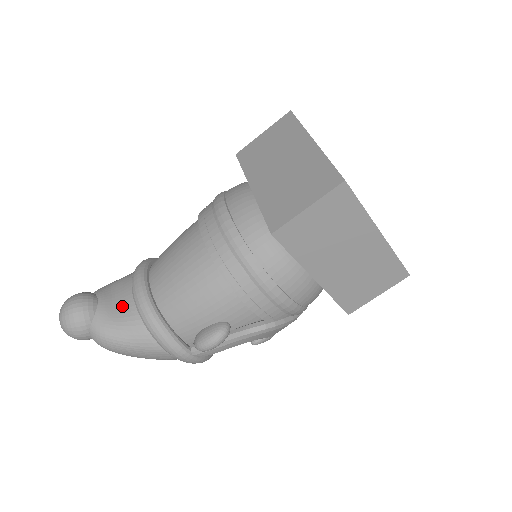
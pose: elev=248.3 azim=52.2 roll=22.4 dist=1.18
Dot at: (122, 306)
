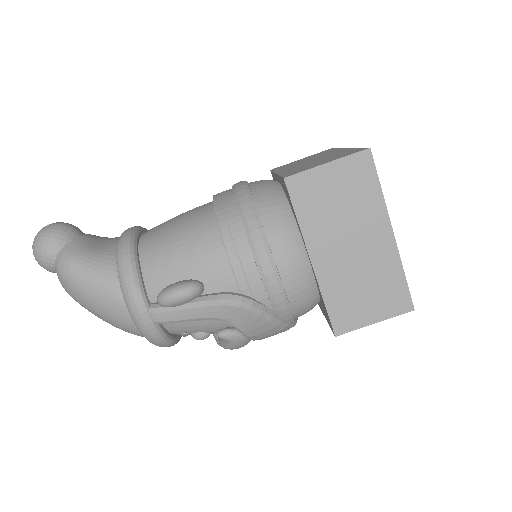
Dot at: (103, 244)
